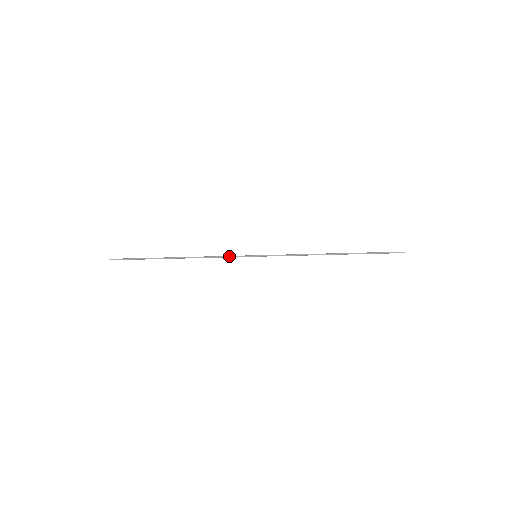
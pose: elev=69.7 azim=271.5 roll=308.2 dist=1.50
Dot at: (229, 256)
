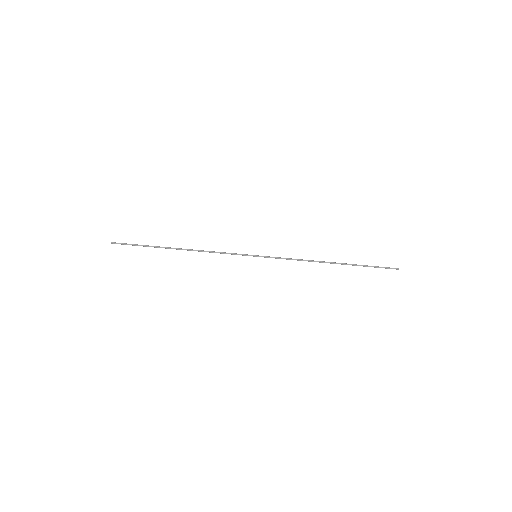
Dot at: occluded
